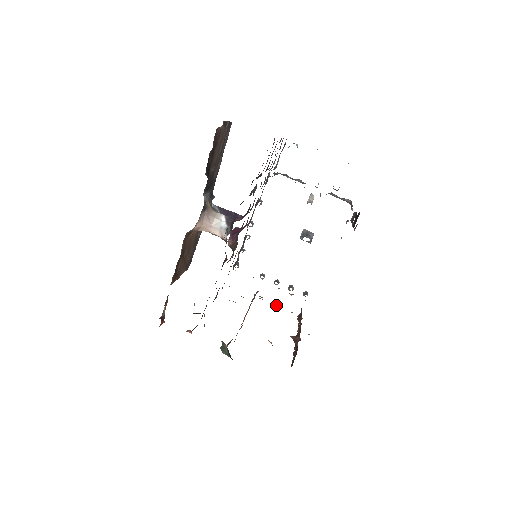
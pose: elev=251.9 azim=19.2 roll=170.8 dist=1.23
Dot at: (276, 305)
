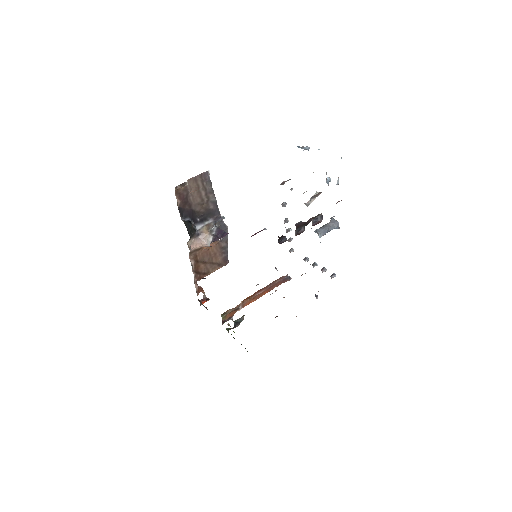
Dot at: occluded
